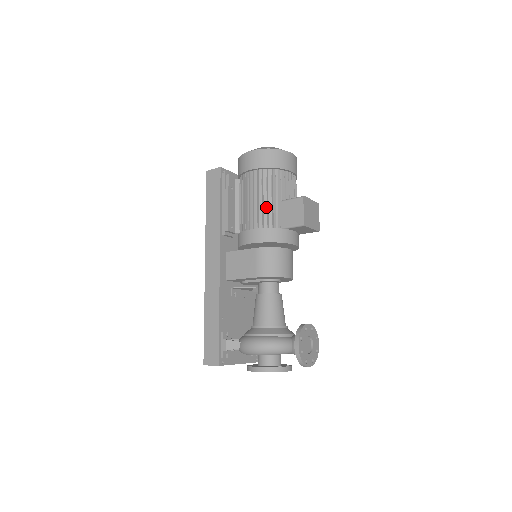
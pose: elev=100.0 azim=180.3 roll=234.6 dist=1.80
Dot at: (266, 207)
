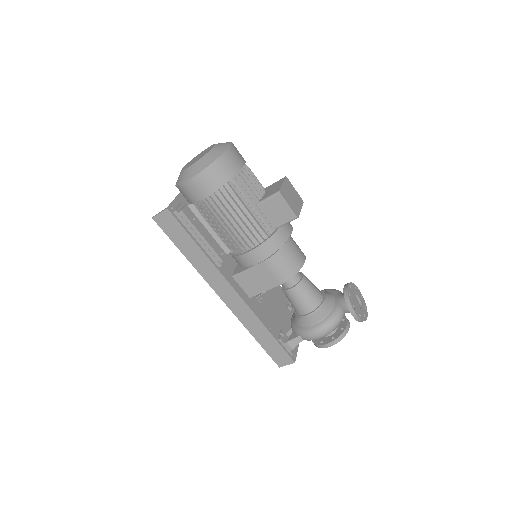
Dot at: (248, 223)
